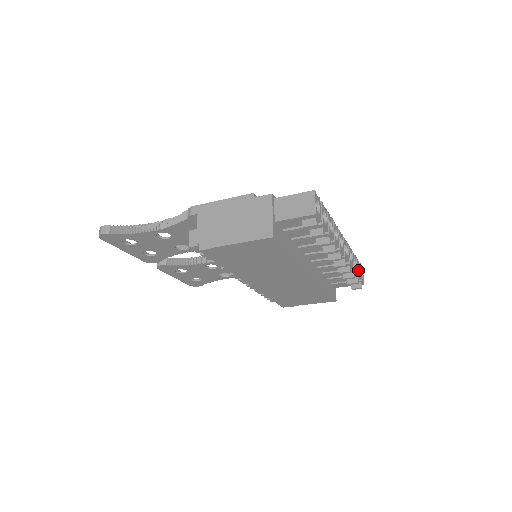
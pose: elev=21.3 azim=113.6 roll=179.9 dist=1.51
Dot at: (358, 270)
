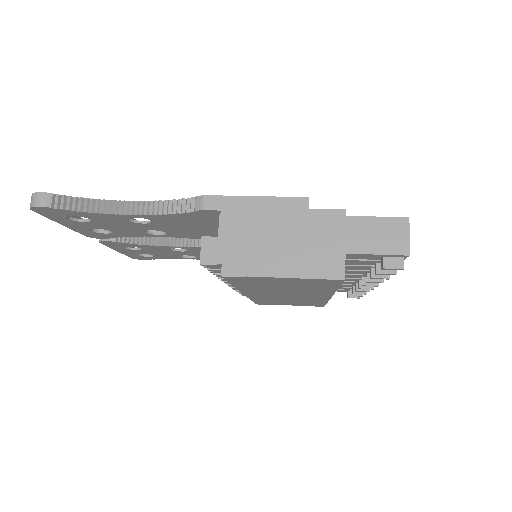
Dot at: occluded
